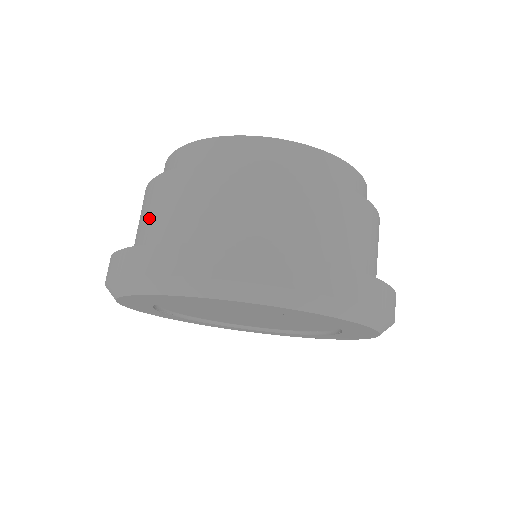
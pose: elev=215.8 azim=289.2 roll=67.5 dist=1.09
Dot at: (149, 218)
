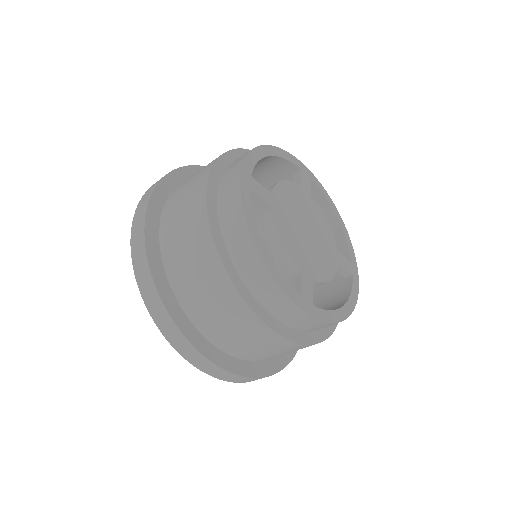
Dot at: (218, 319)
